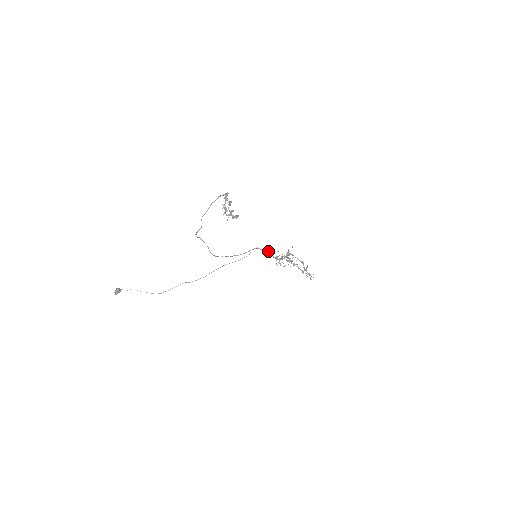
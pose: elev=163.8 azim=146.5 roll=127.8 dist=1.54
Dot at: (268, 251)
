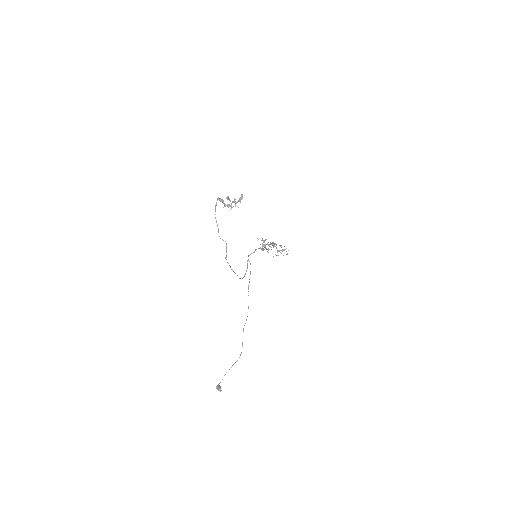
Dot at: (256, 249)
